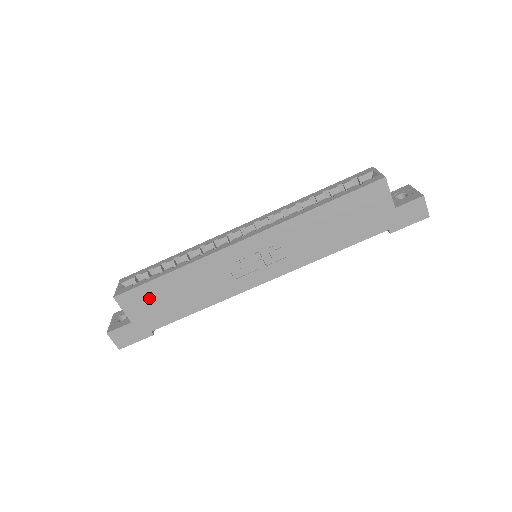
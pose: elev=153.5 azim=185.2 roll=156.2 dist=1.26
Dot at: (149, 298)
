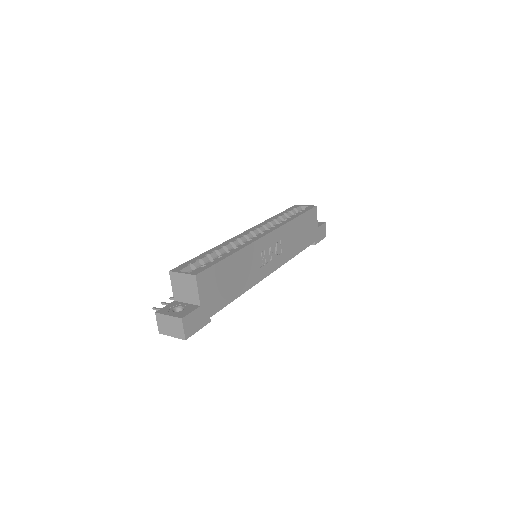
Dot at: (216, 279)
